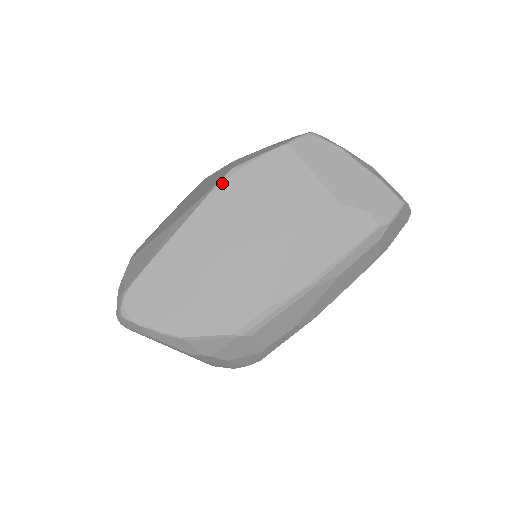
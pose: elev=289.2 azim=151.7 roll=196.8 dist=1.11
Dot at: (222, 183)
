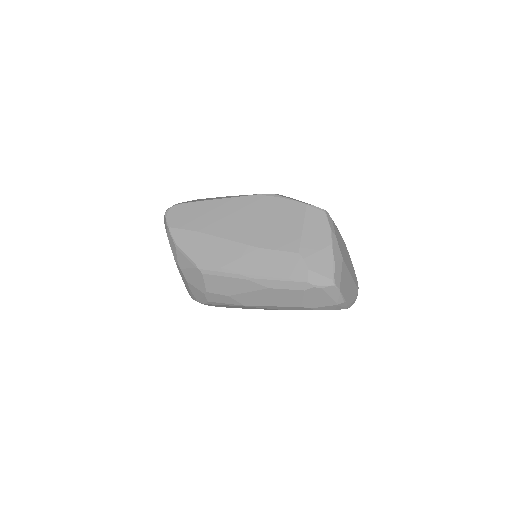
Dot at: (261, 196)
